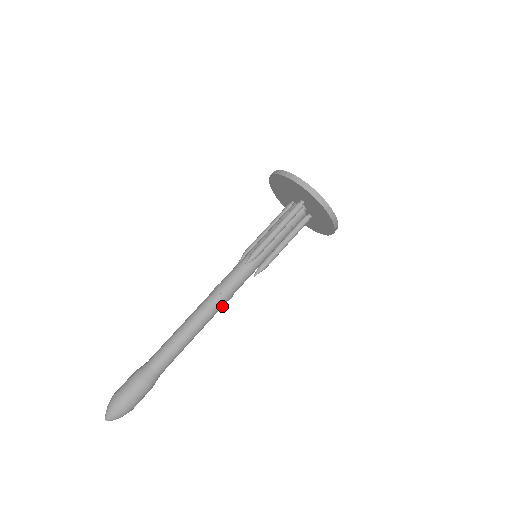
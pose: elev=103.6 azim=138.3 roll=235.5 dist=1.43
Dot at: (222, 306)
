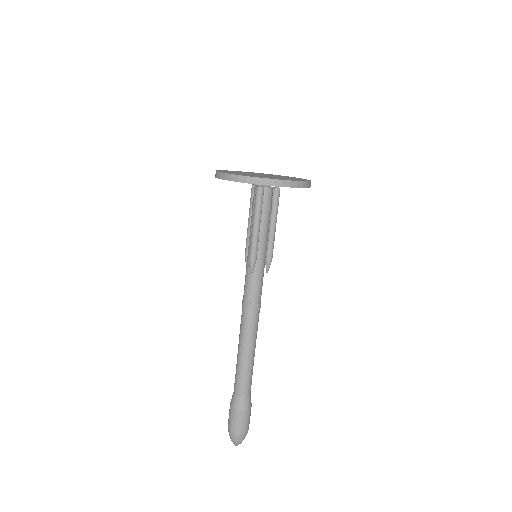
Dot at: (258, 316)
